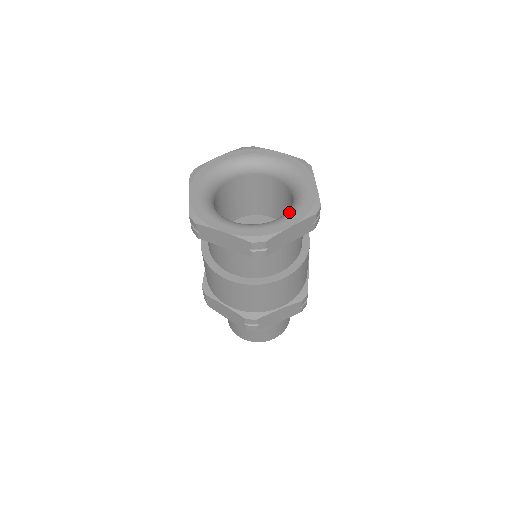
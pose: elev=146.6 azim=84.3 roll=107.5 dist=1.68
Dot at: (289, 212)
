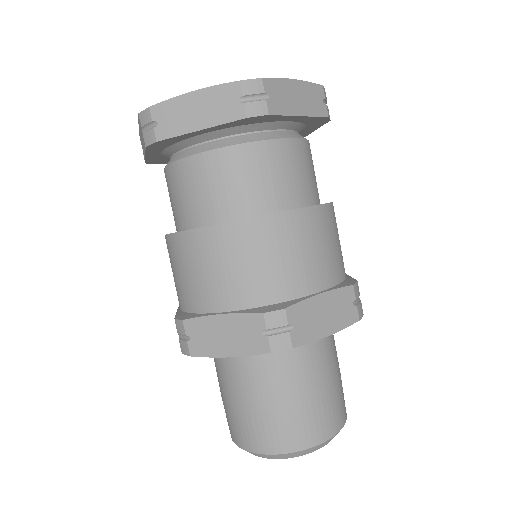
Dot at: occluded
